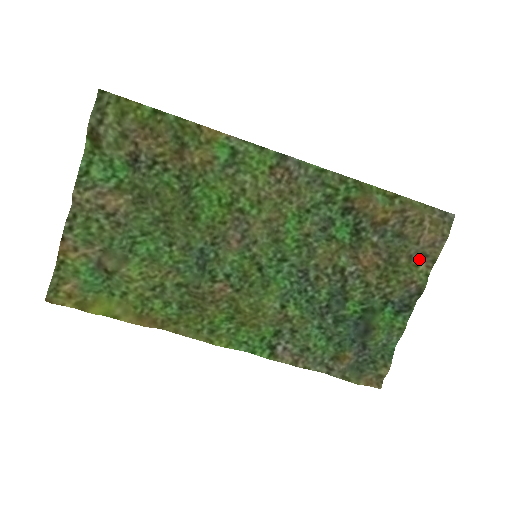
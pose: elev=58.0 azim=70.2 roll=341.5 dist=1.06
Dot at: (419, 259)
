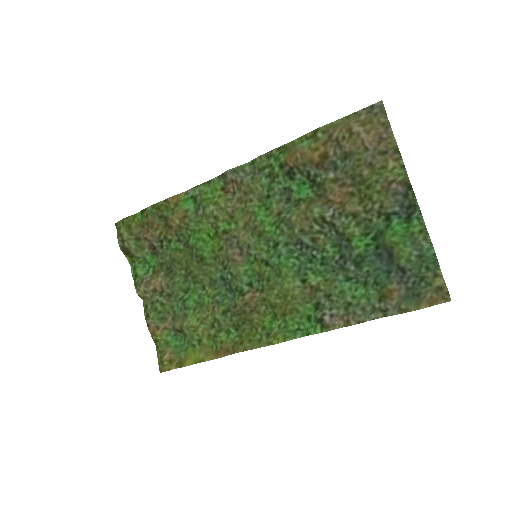
Dot at: (381, 160)
